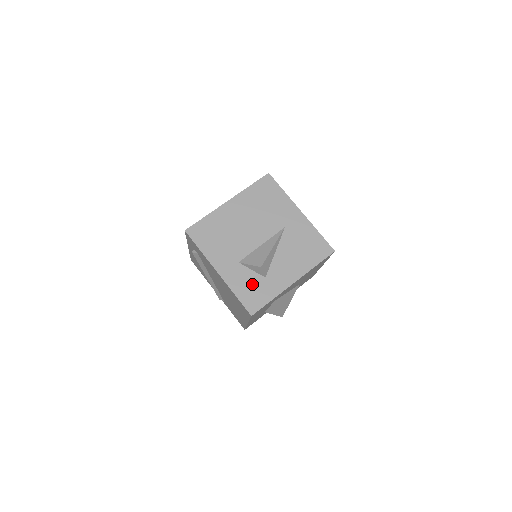
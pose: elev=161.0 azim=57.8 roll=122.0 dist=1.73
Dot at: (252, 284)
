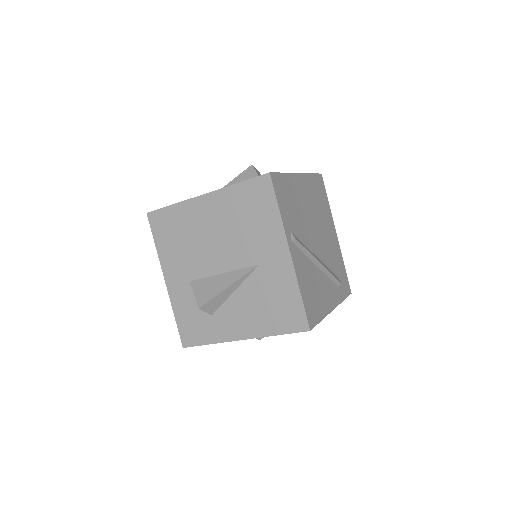
Dot at: (195, 314)
